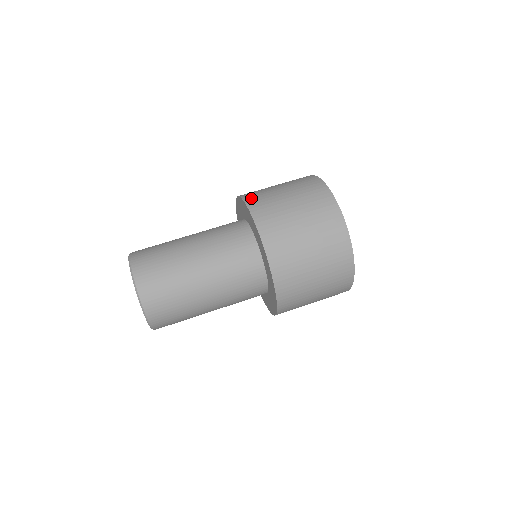
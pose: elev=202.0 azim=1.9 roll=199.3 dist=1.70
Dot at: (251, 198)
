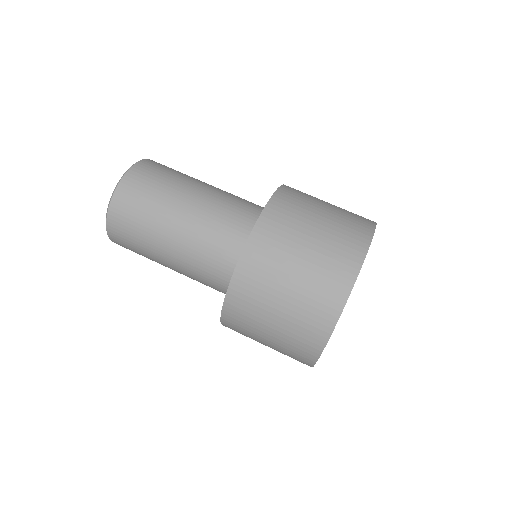
Dot at: (264, 230)
